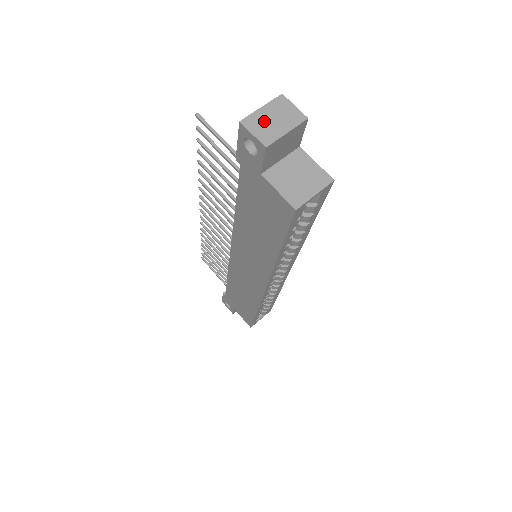
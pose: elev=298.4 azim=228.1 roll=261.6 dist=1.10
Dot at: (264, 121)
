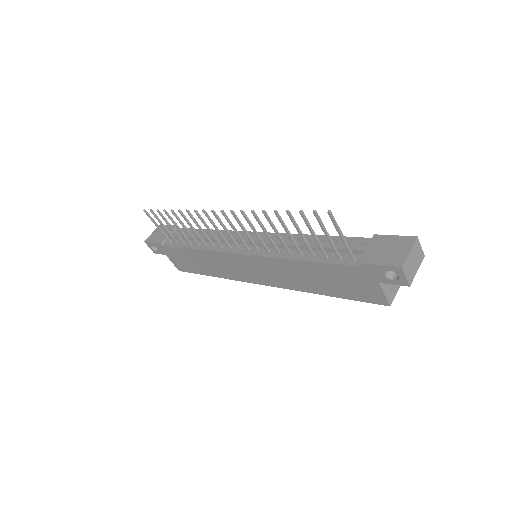
Dot at: (410, 264)
